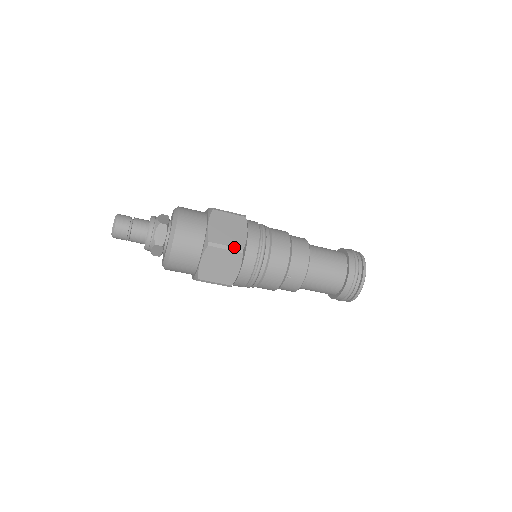
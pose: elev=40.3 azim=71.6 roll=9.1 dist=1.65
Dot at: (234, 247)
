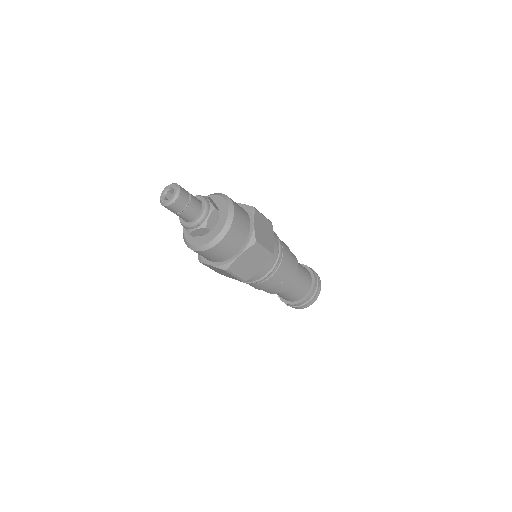
Dot at: (269, 250)
